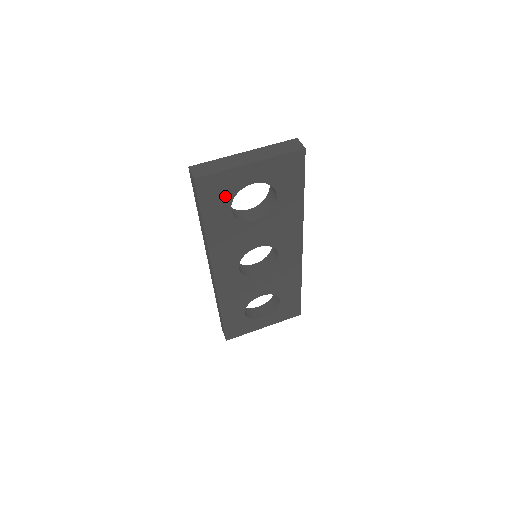
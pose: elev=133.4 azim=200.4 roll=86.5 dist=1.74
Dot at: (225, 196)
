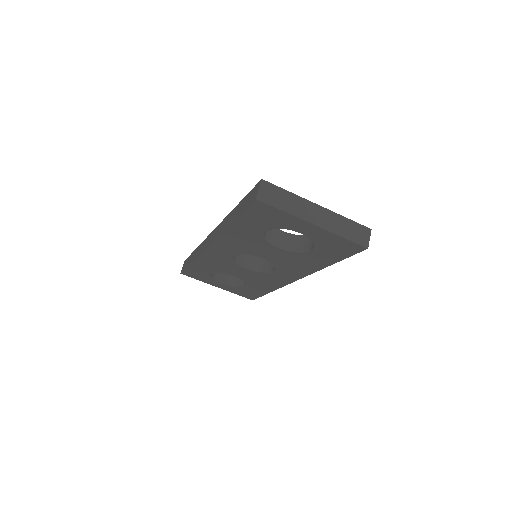
Dot at: (270, 223)
